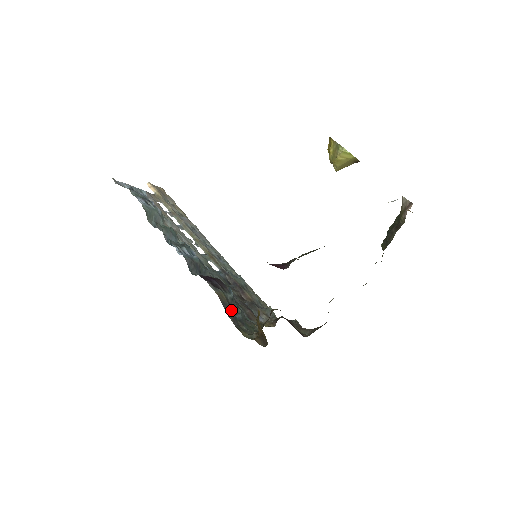
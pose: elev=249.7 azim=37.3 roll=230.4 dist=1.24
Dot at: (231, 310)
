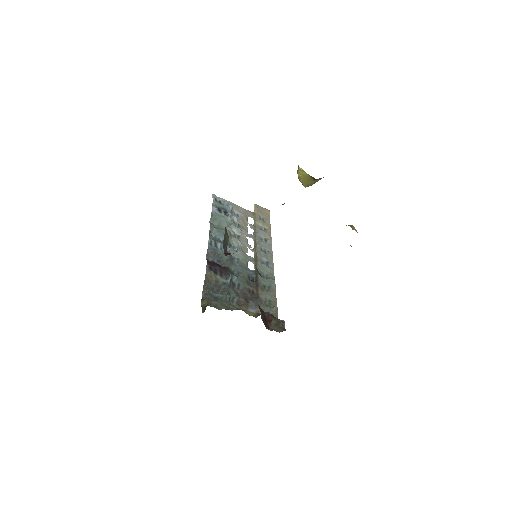
Dot at: (216, 289)
